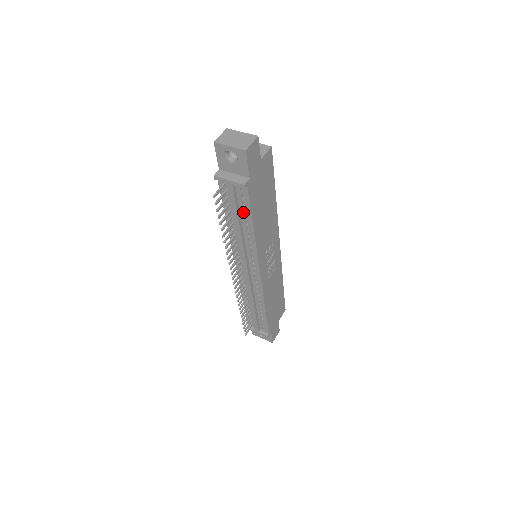
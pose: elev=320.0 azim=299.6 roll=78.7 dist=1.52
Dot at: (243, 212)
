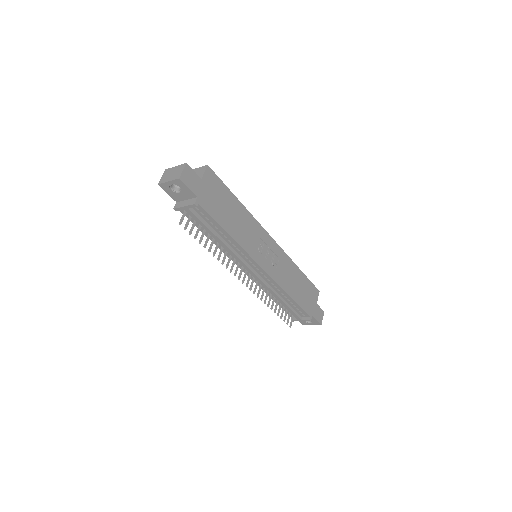
Dot at: (212, 225)
